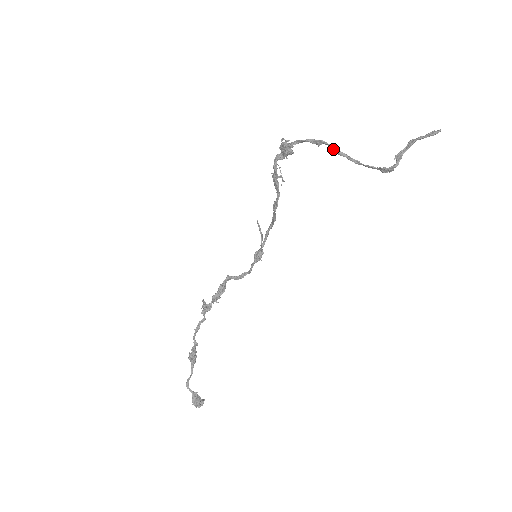
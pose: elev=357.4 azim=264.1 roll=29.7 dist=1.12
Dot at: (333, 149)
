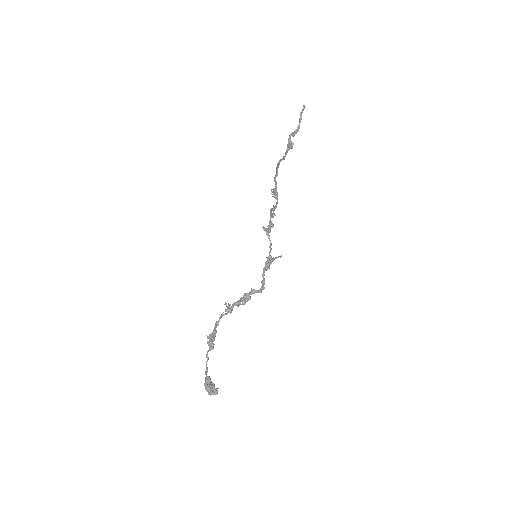
Dot at: (277, 166)
